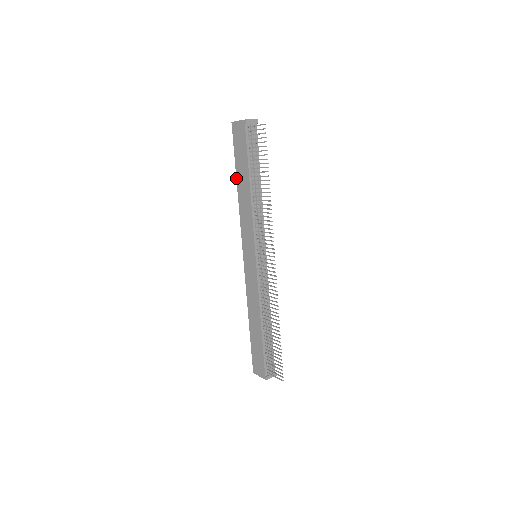
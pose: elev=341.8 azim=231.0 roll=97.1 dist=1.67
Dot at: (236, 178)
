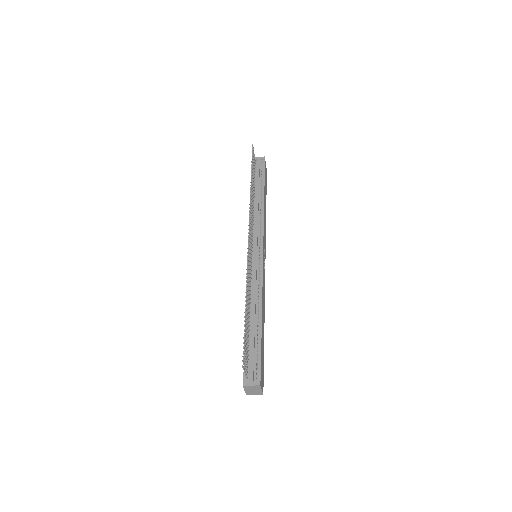
Dot at: occluded
